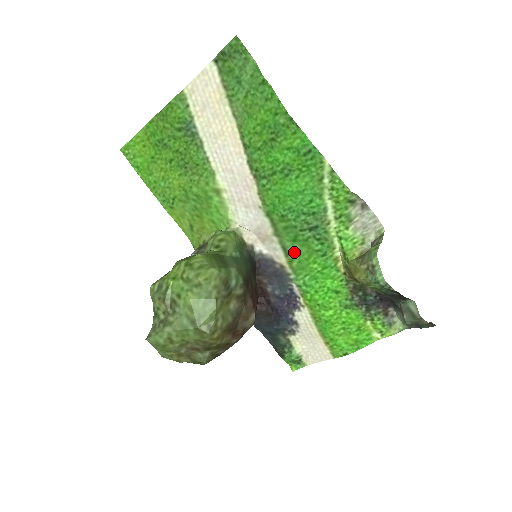
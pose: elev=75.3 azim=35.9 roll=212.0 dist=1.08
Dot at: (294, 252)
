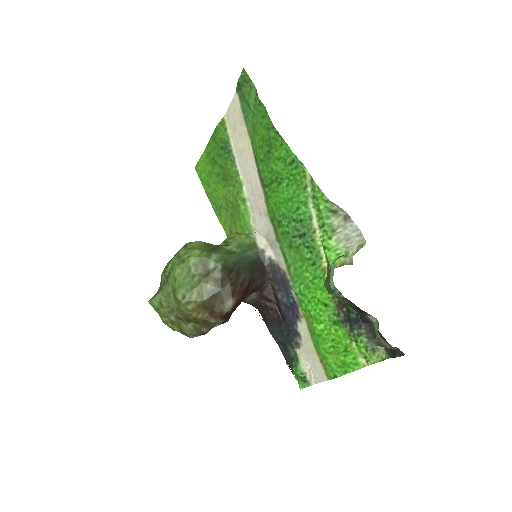
Dot at: (290, 258)
